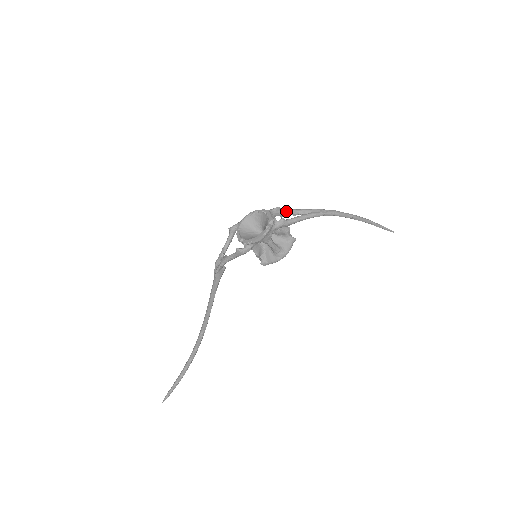
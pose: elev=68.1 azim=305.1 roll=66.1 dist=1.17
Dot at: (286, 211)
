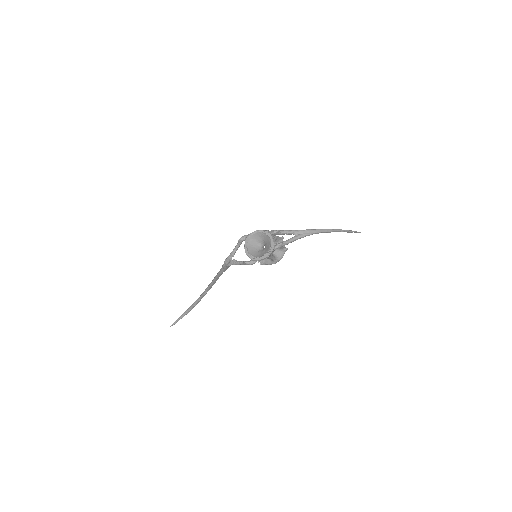
Dot at: (284, 233)
